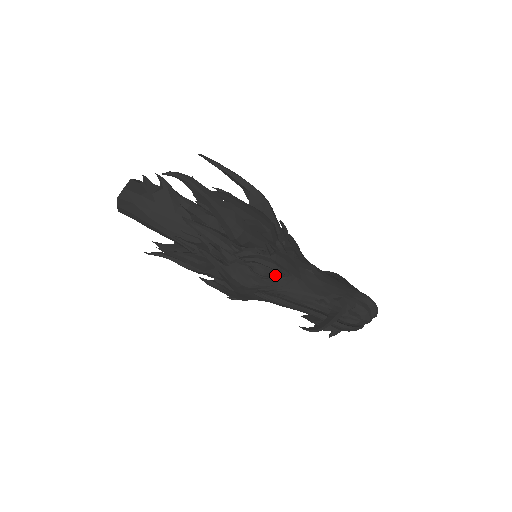
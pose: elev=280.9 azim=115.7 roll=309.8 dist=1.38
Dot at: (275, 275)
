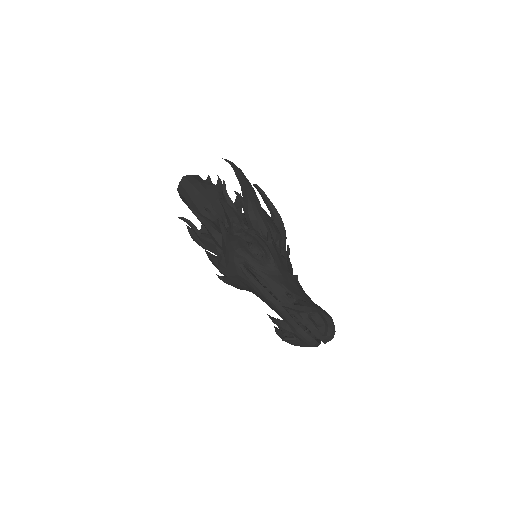
Dot at: (263, 258)
